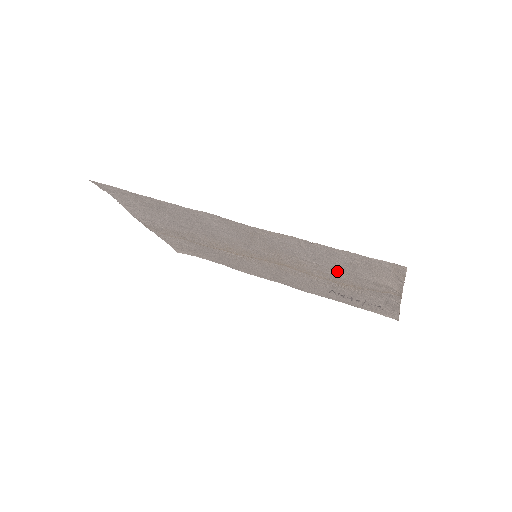
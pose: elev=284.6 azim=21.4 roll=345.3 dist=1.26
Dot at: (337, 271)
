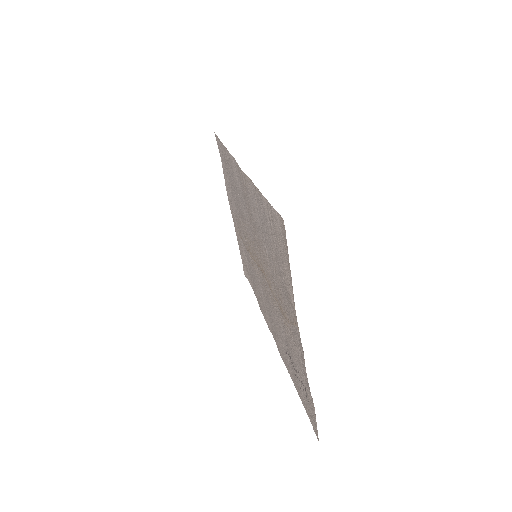
Dot at: (275, 269)
